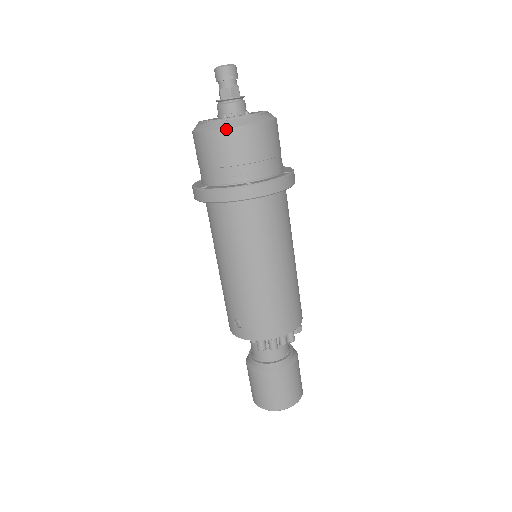
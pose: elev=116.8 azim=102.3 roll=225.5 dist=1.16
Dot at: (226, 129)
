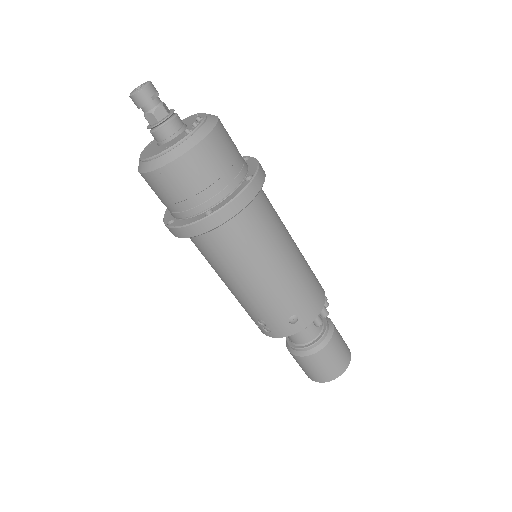
Dot at: (205, 138)
